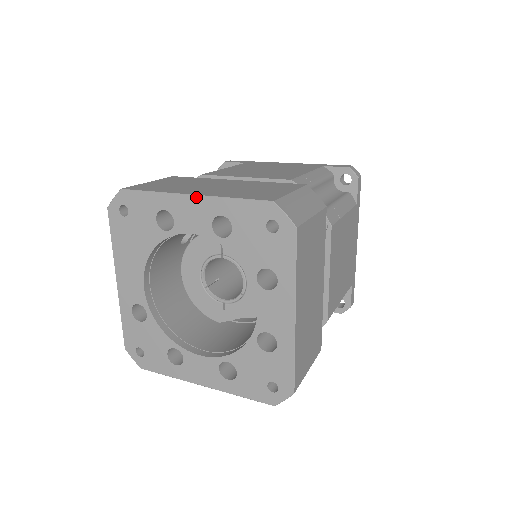
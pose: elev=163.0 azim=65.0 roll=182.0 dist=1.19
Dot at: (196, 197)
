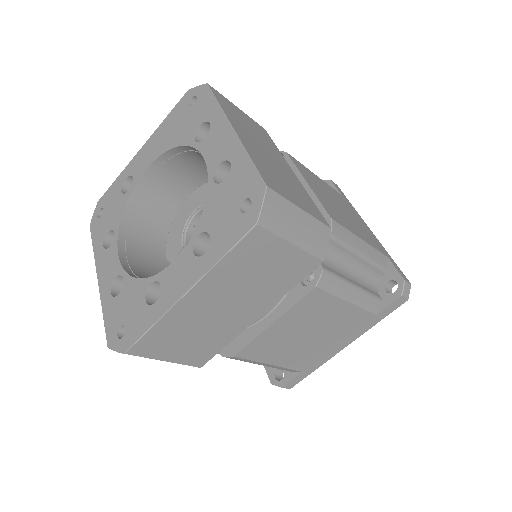
Dot at: (233, 132)
